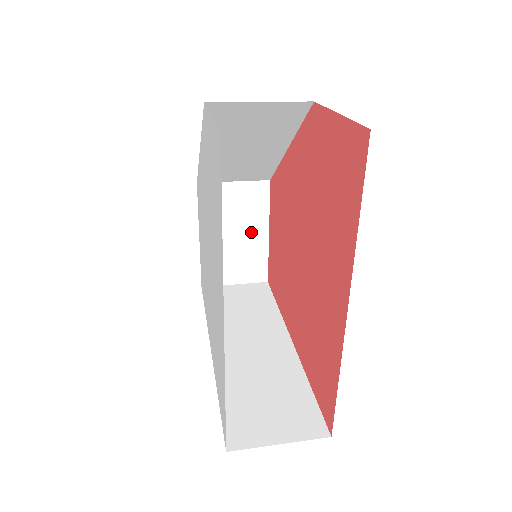
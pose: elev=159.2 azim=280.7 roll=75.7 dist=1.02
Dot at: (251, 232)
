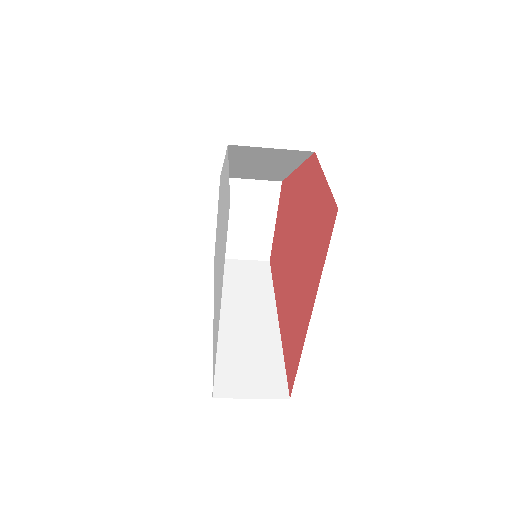
Dot at: (261, 221)
